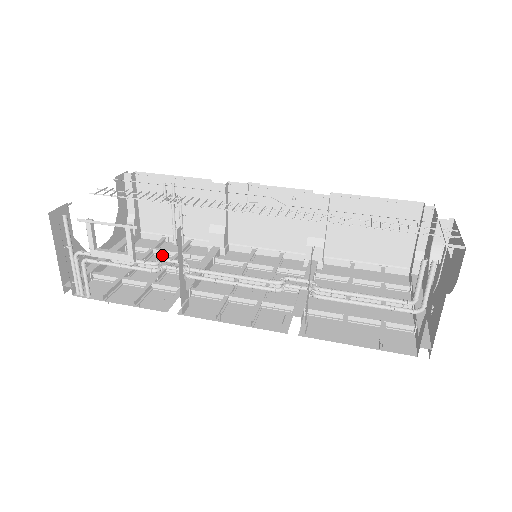
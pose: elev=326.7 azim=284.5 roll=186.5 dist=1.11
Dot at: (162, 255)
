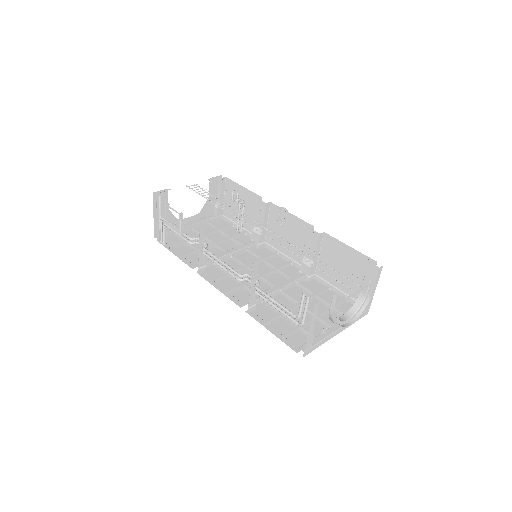
Dot at: (223, 235)
